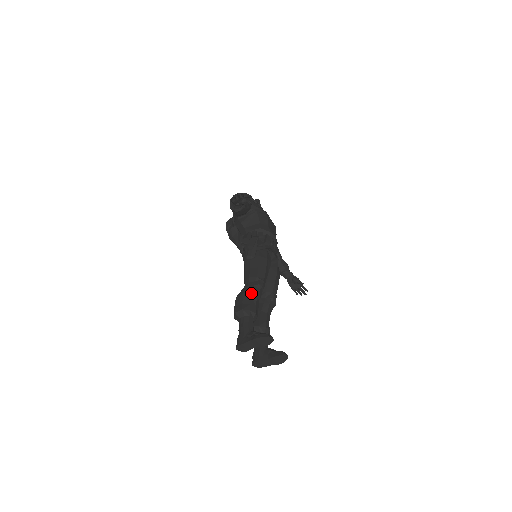
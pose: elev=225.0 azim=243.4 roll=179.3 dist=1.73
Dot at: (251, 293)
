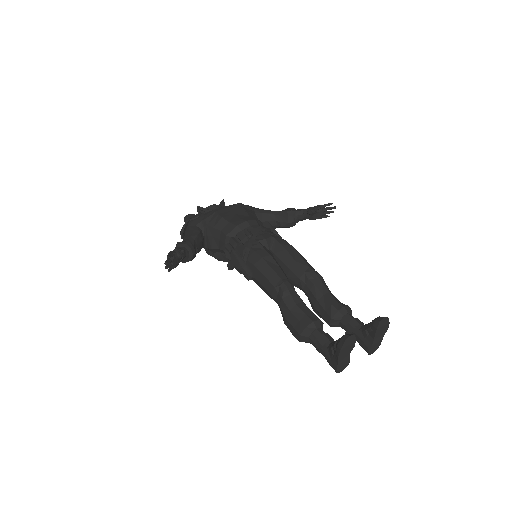
Dot at: (288, 308)
